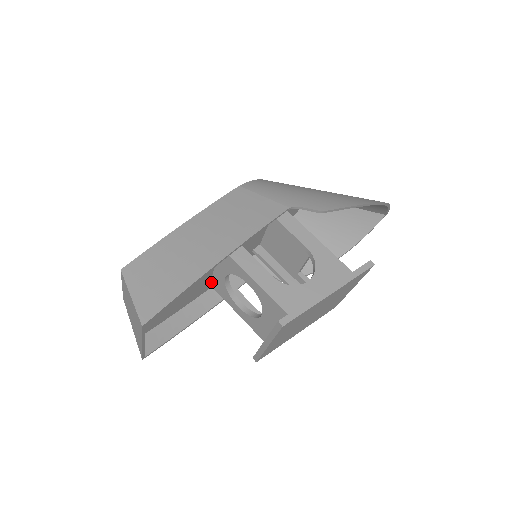
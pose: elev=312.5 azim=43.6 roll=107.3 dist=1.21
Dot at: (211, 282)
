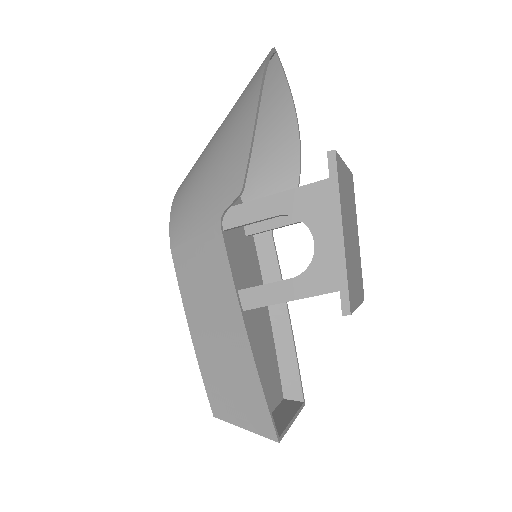
Dot at: occluded
